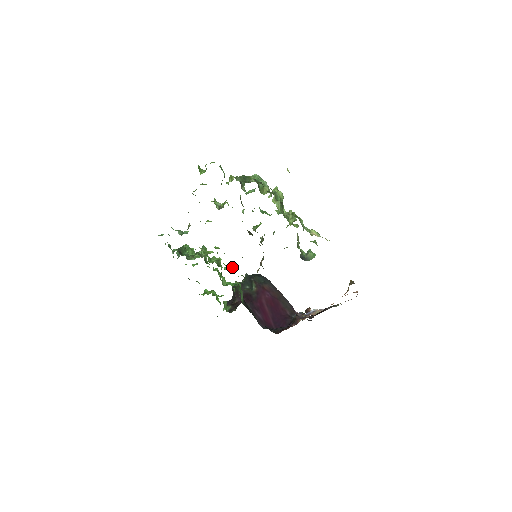
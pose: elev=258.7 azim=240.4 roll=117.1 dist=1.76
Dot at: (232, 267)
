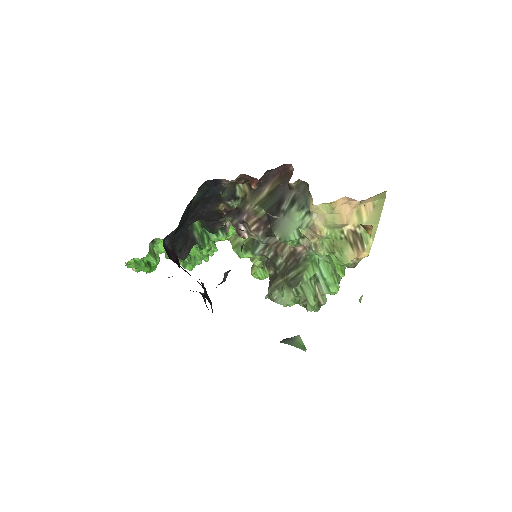
Dot at: occluded
